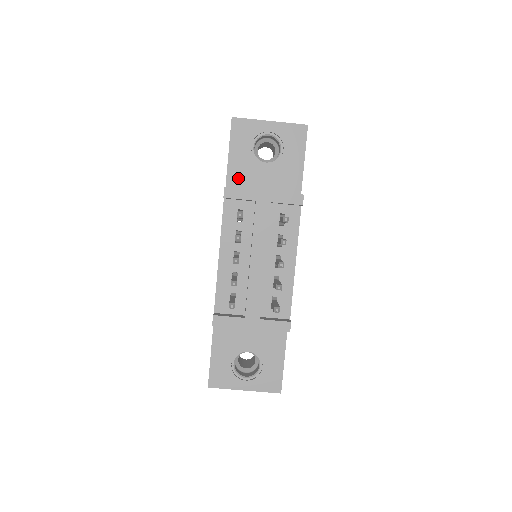
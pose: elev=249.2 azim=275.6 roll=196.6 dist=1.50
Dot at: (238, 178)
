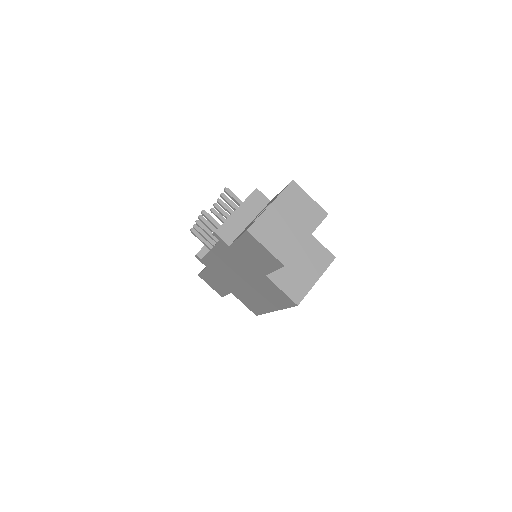
Dot at: occluded
